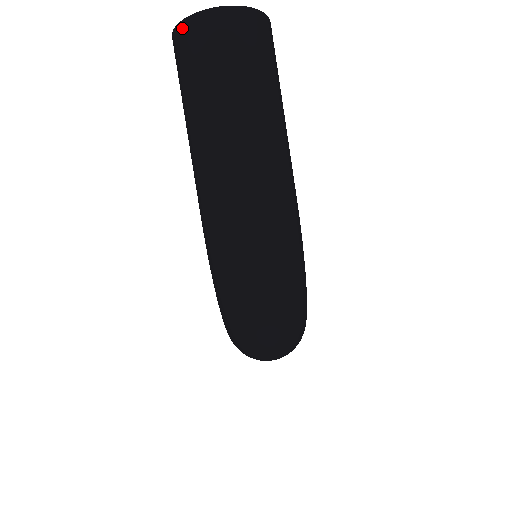
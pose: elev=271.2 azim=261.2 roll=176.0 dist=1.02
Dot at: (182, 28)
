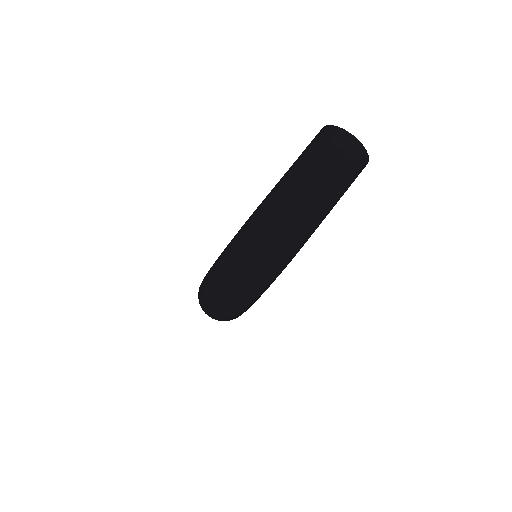
Dot at: (332, 128)
